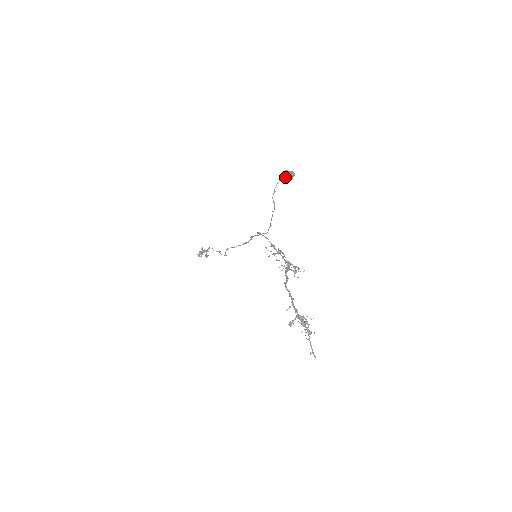
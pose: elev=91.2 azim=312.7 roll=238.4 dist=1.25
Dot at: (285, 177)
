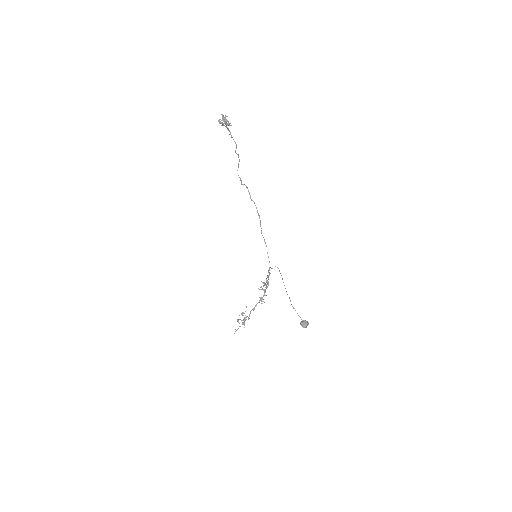
Dot at: occluded
